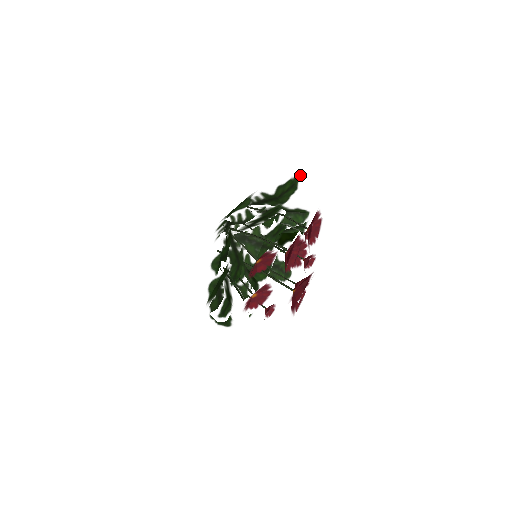
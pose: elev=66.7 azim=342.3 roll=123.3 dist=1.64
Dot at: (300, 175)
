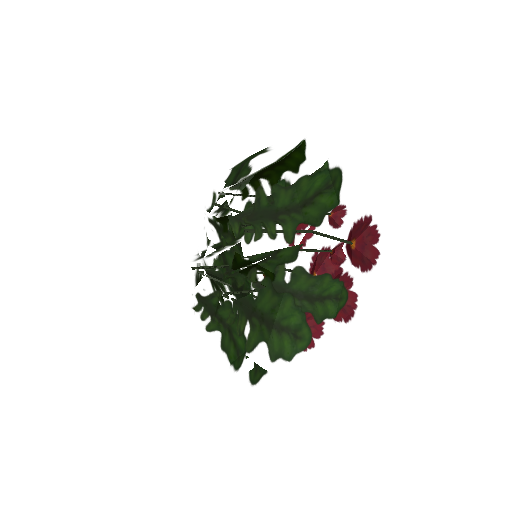
Dot at: (341, 160)
